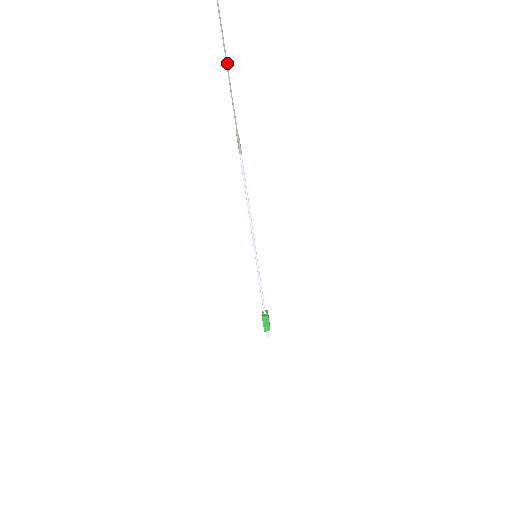
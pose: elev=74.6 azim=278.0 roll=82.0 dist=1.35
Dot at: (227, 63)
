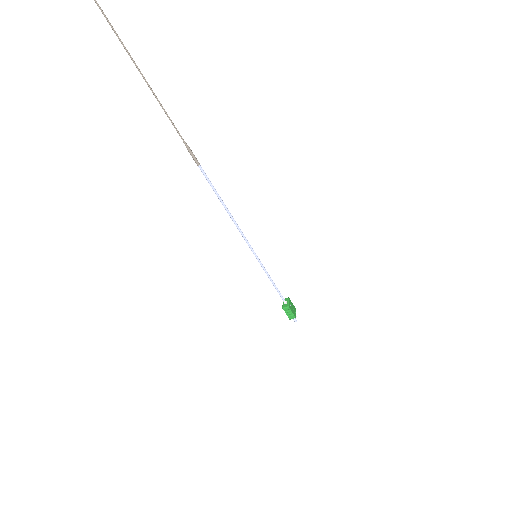
Dot at: occluded
